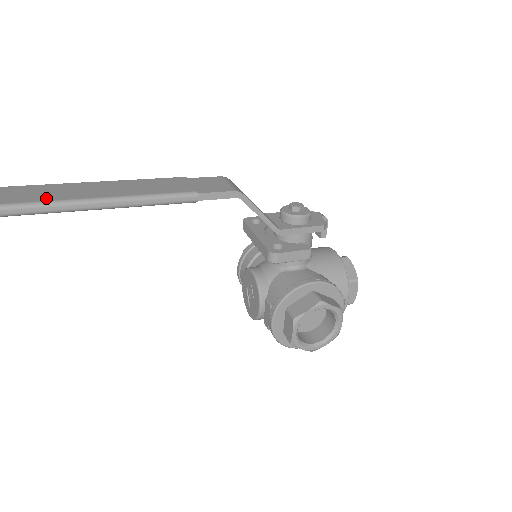
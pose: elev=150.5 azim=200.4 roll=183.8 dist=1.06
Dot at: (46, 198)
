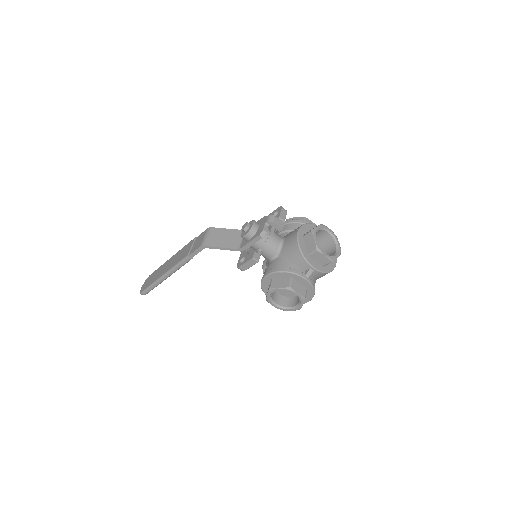
Dot at: (155, 279)
